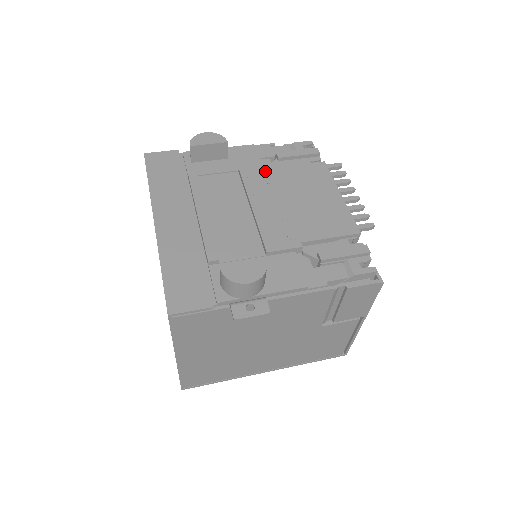
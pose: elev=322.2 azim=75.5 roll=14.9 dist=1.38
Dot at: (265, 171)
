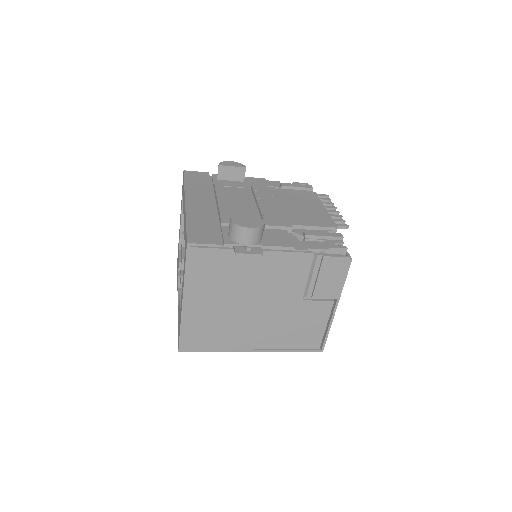
Dot at: (271, 190)
